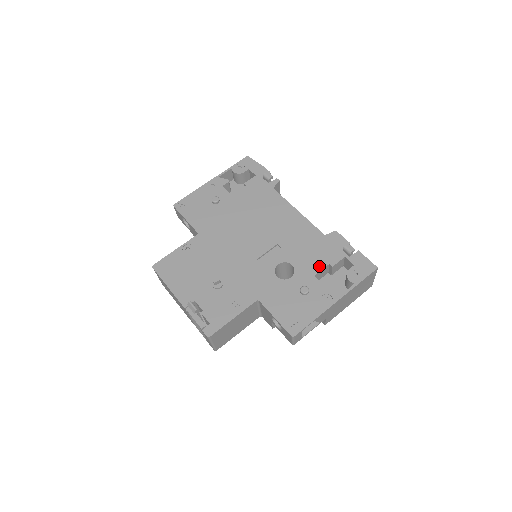
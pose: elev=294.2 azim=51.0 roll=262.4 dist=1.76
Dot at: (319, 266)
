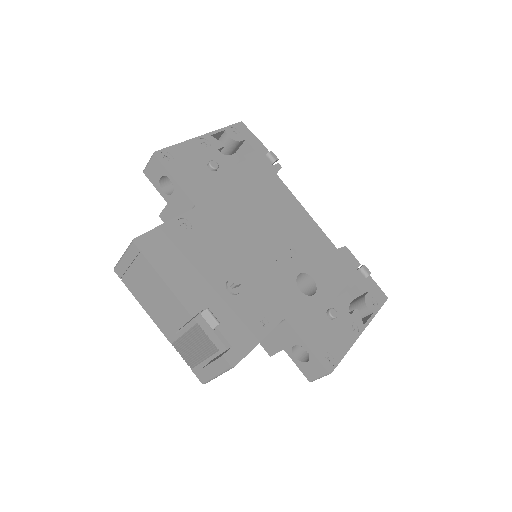
Dot at: (339, 285)
